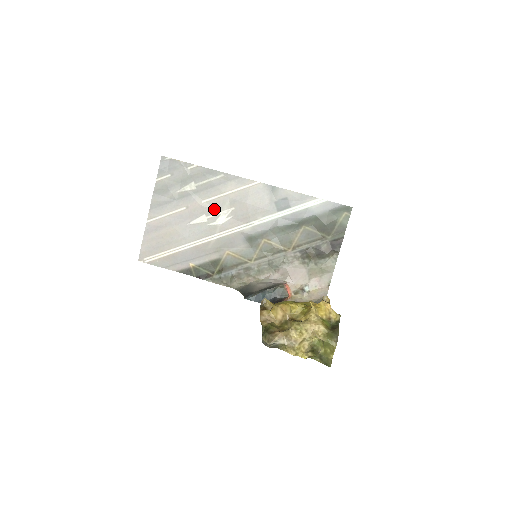
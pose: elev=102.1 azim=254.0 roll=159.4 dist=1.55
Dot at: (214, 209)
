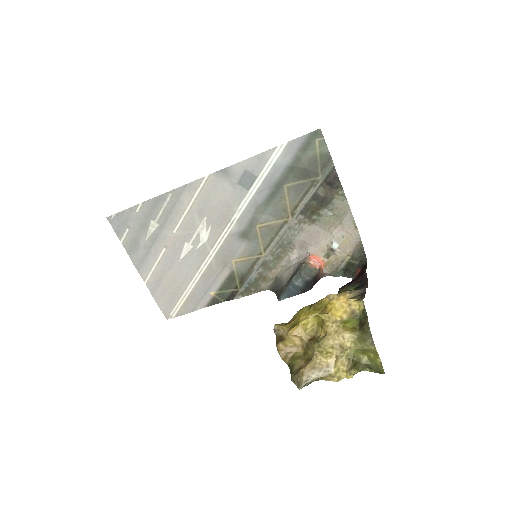
Dot at: (189, 231)
